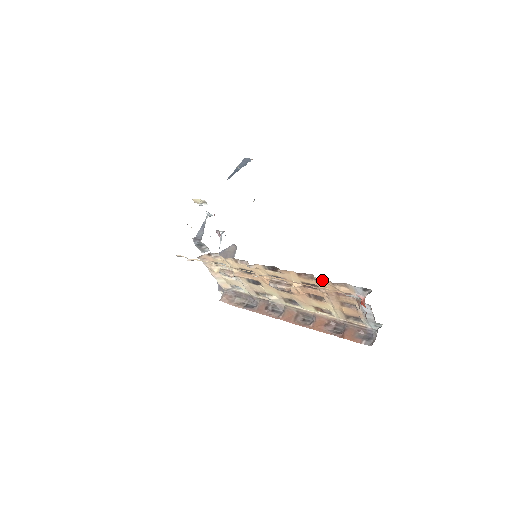
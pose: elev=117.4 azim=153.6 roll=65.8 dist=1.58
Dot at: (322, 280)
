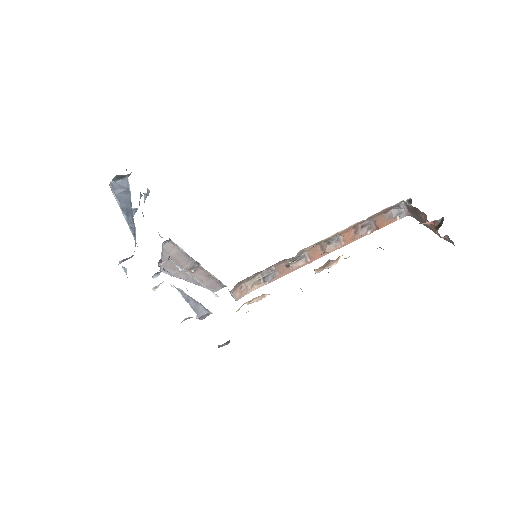
Dot at: occluded
